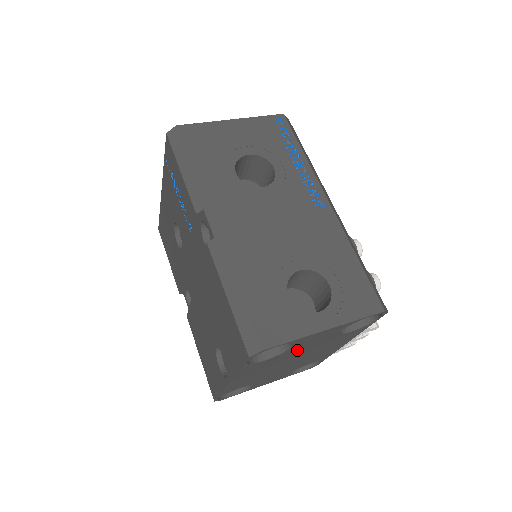
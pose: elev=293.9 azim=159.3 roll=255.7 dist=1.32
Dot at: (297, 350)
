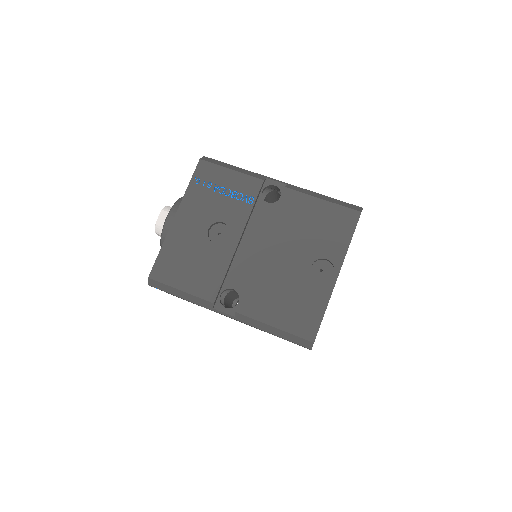
Dot at: occluded
